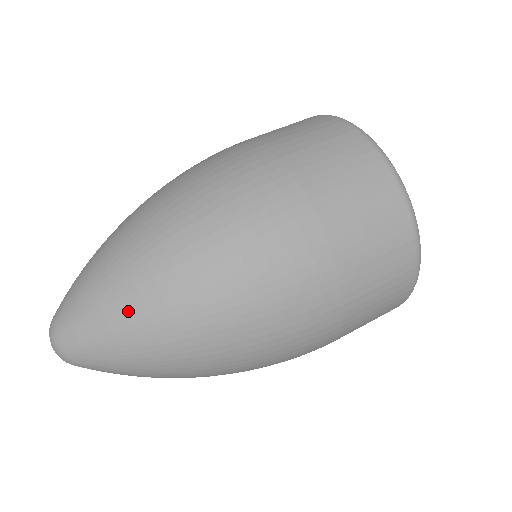
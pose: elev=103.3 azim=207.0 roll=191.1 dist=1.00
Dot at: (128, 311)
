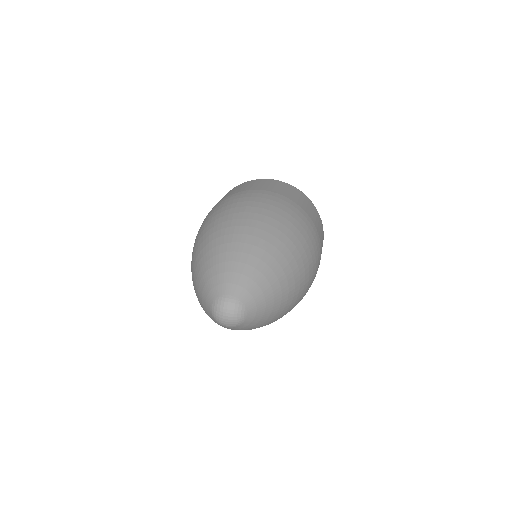
Dot at: (251, 253)
